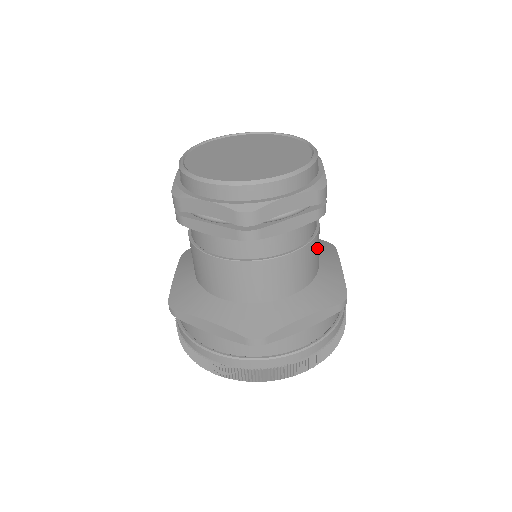
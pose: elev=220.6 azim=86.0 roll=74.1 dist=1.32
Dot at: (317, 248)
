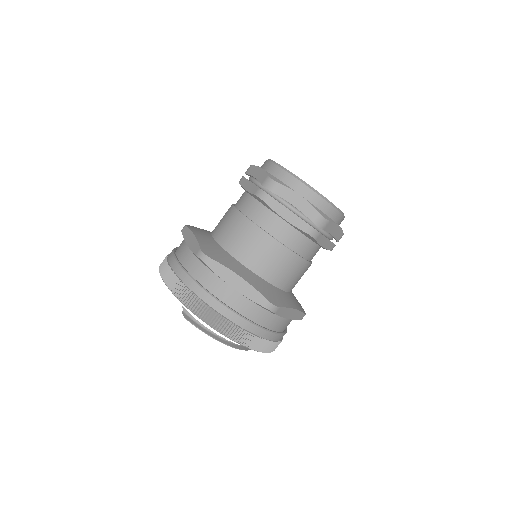
Dot at: occluded
